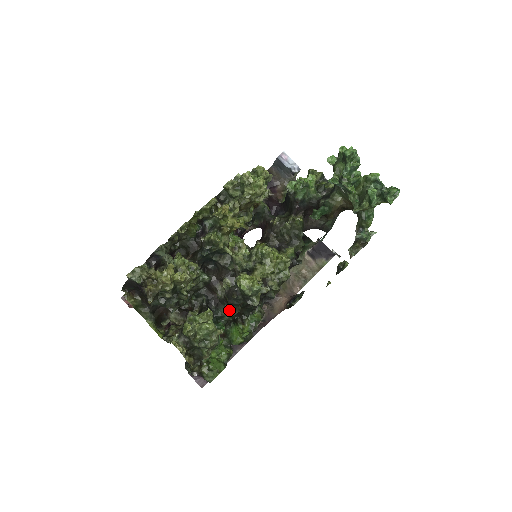
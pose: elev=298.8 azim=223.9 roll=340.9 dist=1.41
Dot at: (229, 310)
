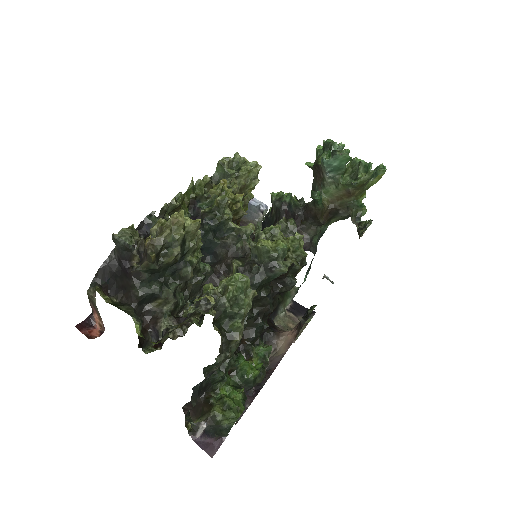
Dot at: occluded
